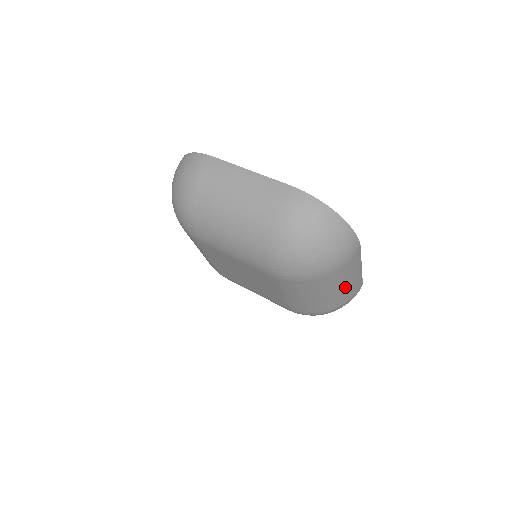
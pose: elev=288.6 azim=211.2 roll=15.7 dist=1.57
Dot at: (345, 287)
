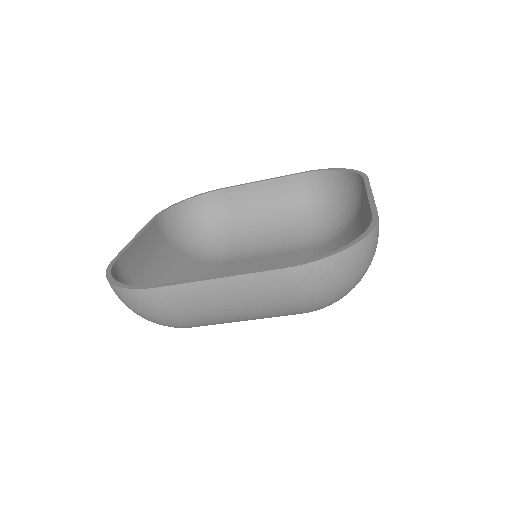
Dot at: occluded
